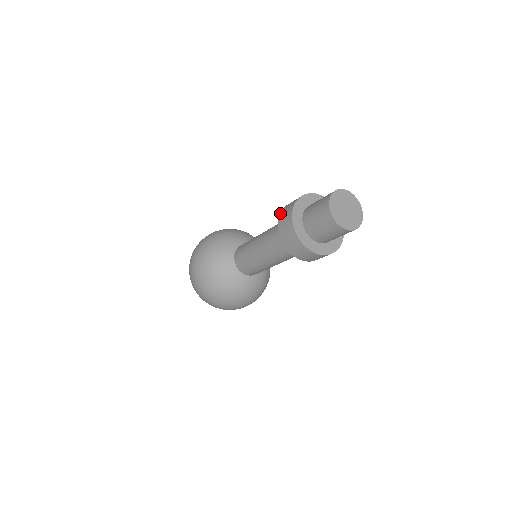
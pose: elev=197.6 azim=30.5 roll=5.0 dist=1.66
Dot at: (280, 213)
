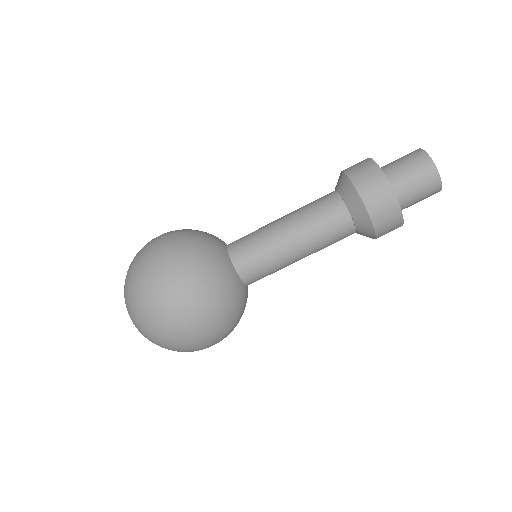
Dot at: occluded
